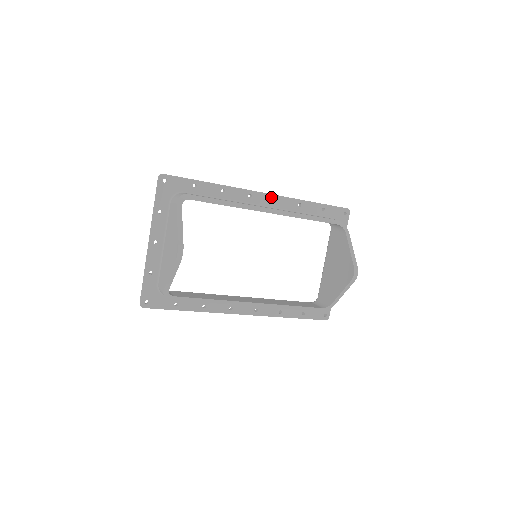
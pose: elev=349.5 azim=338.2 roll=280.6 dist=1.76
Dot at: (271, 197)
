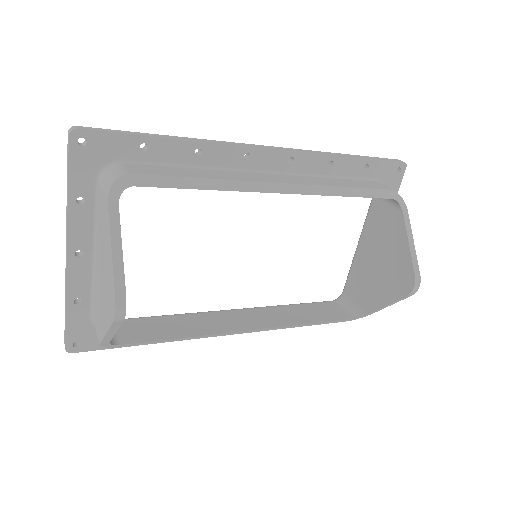
Dot at: (283, 155)
